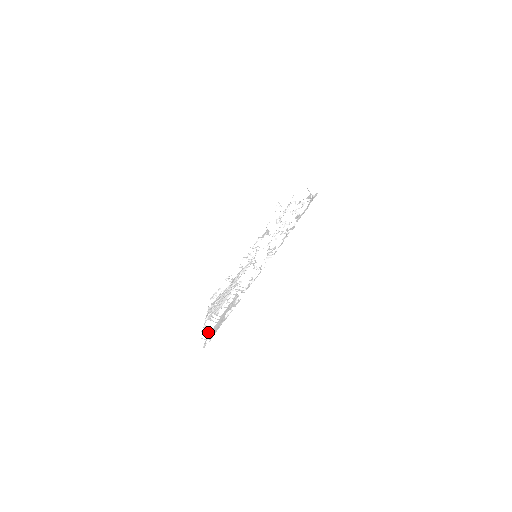
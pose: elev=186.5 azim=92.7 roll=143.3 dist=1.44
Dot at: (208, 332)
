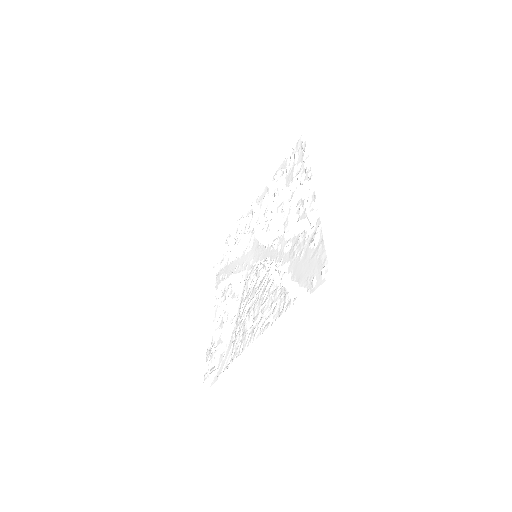
Dot at: (301, 289)
